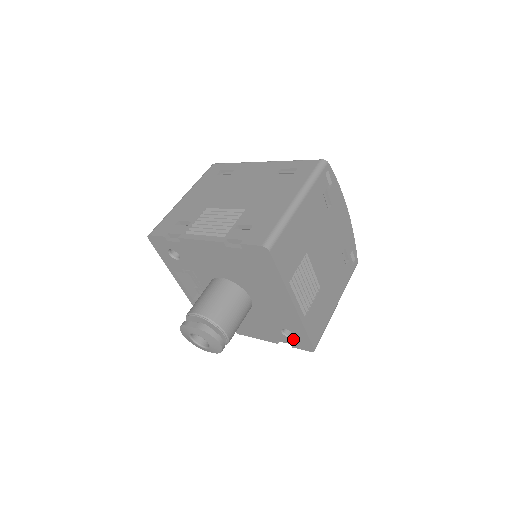
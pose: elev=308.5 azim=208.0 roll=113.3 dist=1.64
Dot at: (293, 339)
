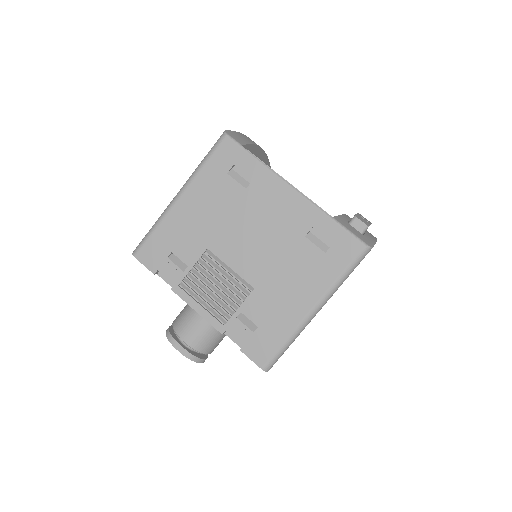
Dot at: occluded
